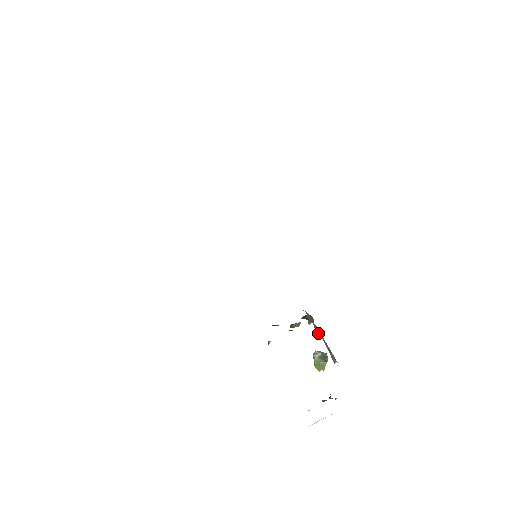
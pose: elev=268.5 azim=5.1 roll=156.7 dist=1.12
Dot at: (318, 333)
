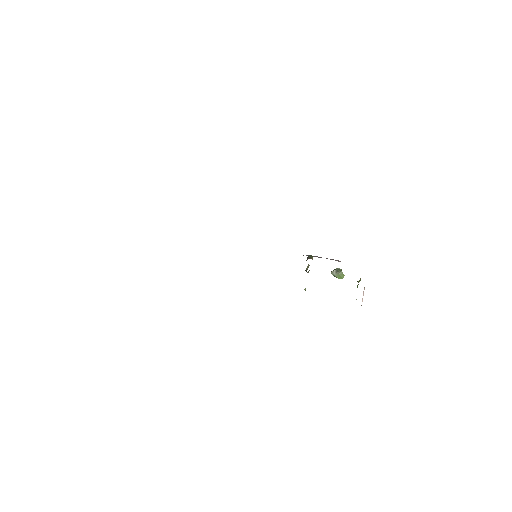
Dot at: occluded
